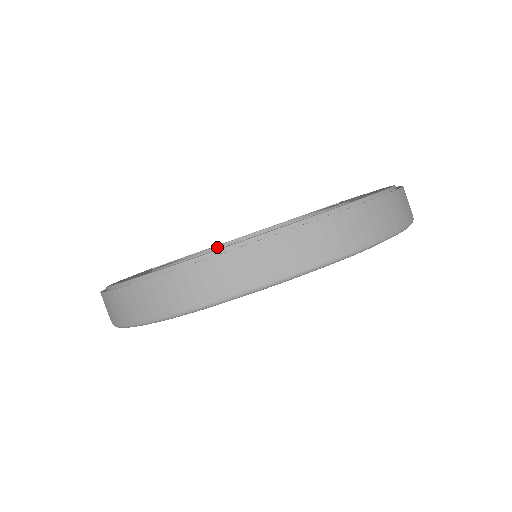
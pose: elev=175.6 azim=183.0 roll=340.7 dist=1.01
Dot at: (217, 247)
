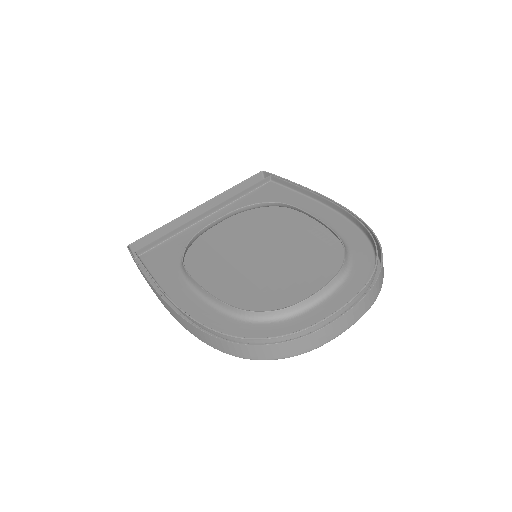
Dot at: (198, 233)
